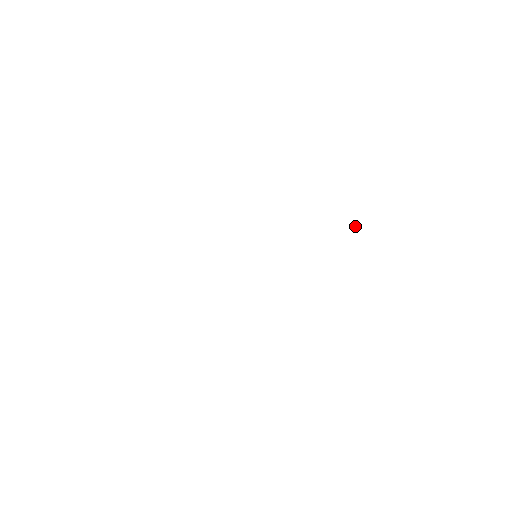
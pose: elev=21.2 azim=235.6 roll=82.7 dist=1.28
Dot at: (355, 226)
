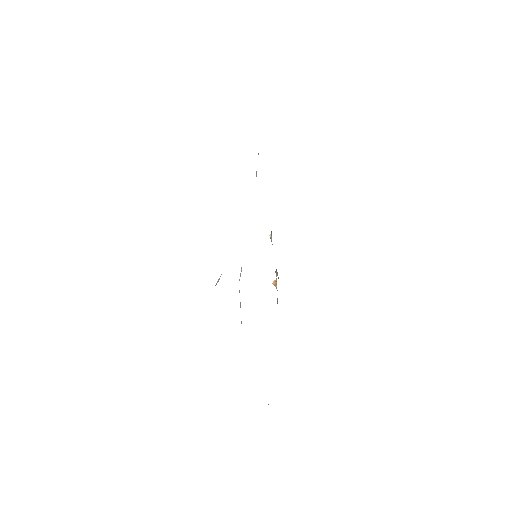
Dot at: (276, 286)
